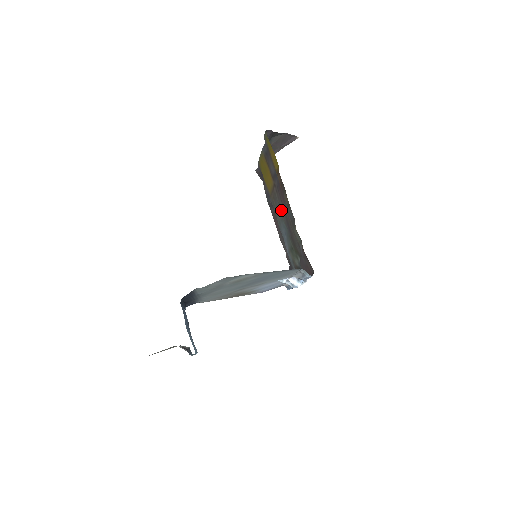
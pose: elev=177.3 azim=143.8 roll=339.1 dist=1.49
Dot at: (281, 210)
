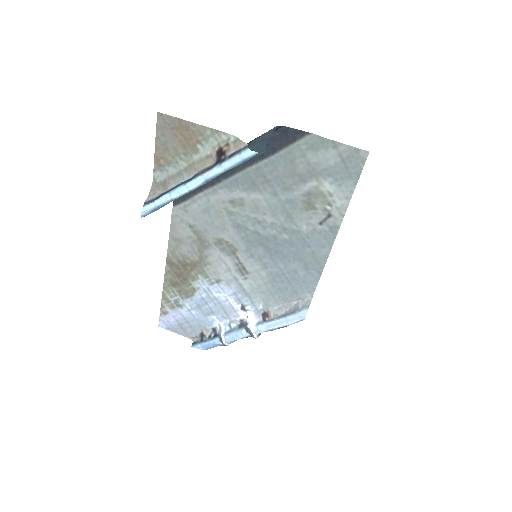
Dot at: occluded
